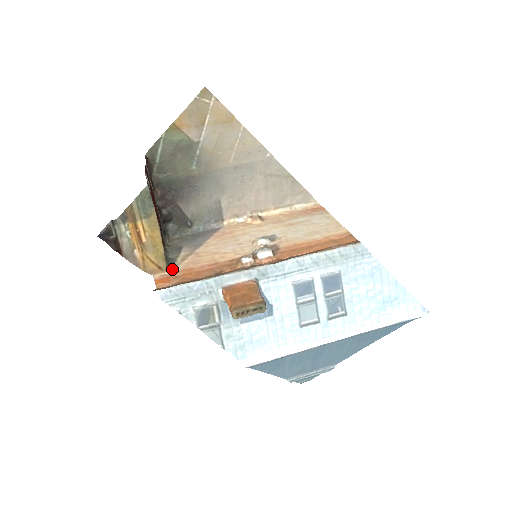
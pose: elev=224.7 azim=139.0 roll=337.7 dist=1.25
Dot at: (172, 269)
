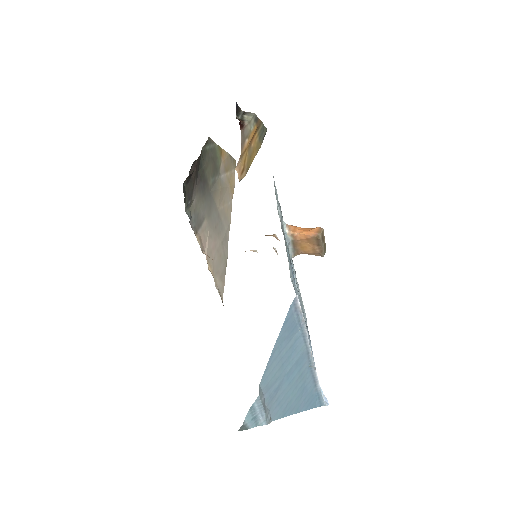
Dot at: occluded
